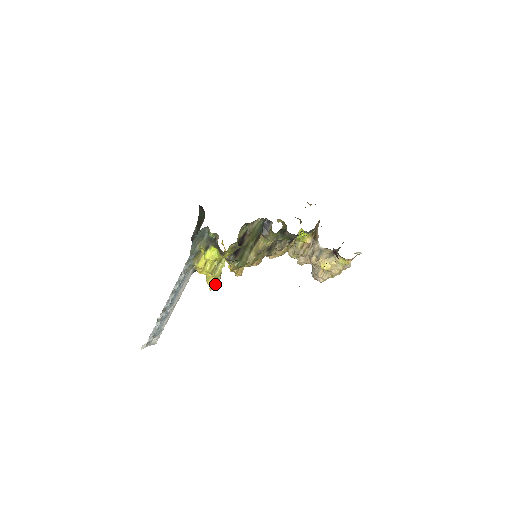
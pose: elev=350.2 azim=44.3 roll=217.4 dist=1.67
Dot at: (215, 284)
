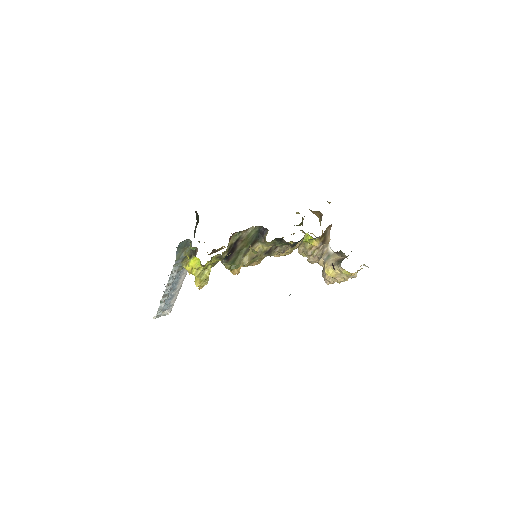
Dot at: (202, 286)
